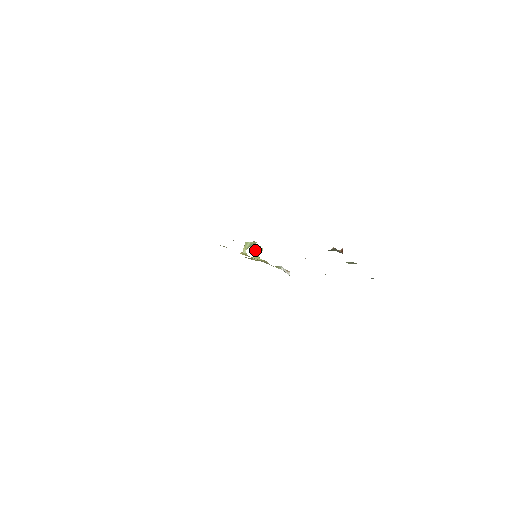
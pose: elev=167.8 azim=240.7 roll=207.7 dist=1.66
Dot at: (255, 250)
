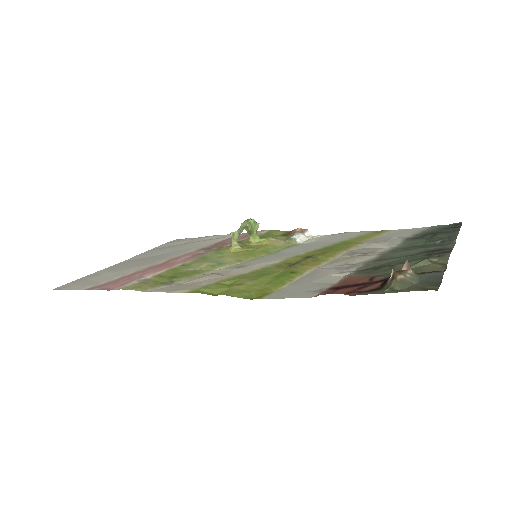
Dot at: (248, 230)
